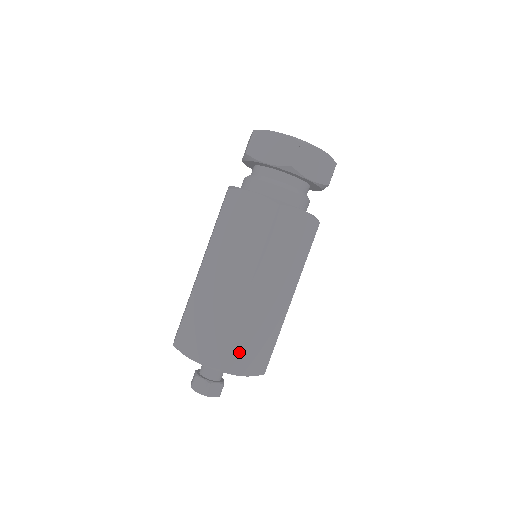
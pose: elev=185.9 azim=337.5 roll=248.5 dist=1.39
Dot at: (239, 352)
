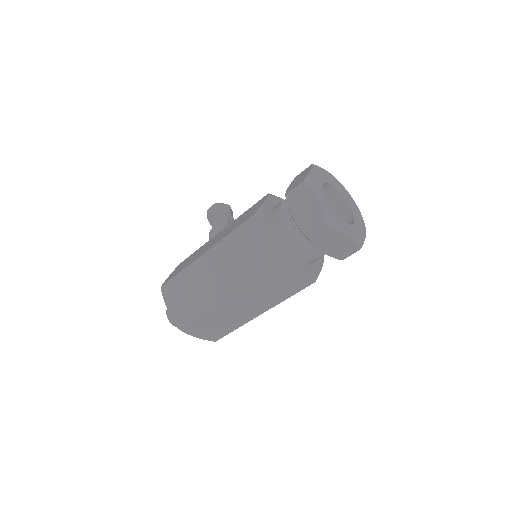
Dot at: occluded
